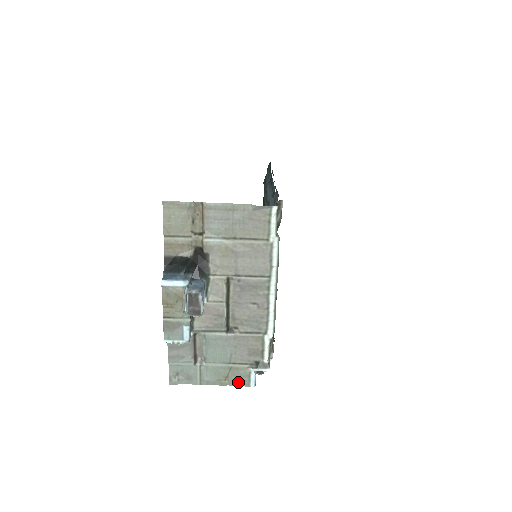
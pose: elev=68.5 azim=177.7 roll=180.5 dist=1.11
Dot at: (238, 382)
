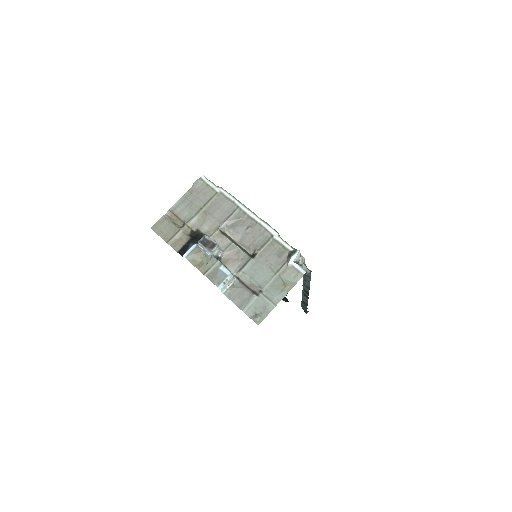
Dot at: (294, 280)
